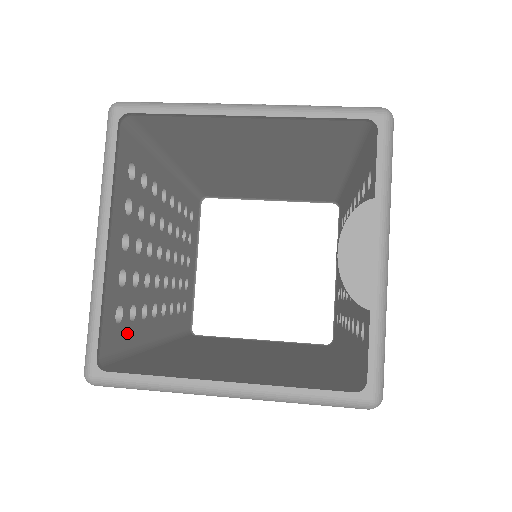
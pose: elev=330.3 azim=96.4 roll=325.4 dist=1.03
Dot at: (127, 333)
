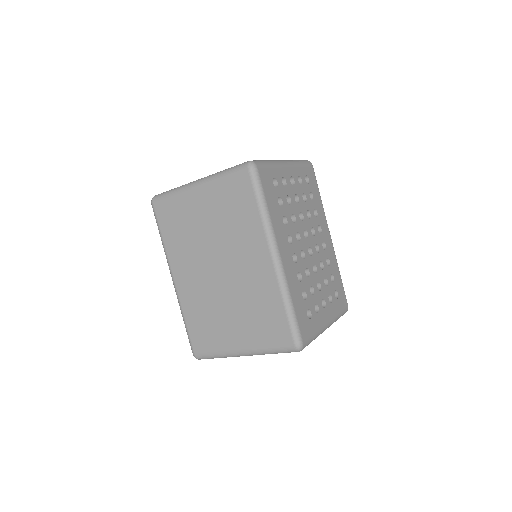
Dot at: occluded
